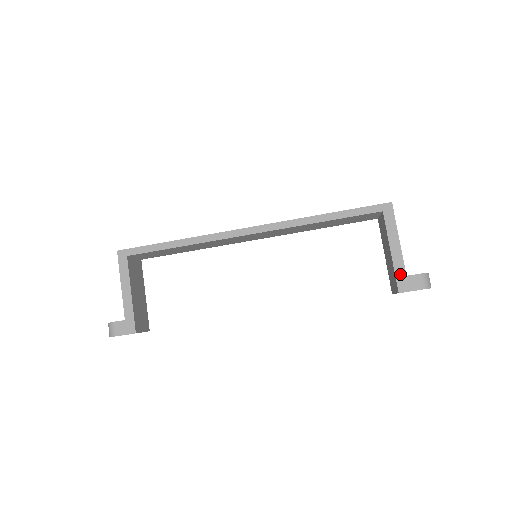
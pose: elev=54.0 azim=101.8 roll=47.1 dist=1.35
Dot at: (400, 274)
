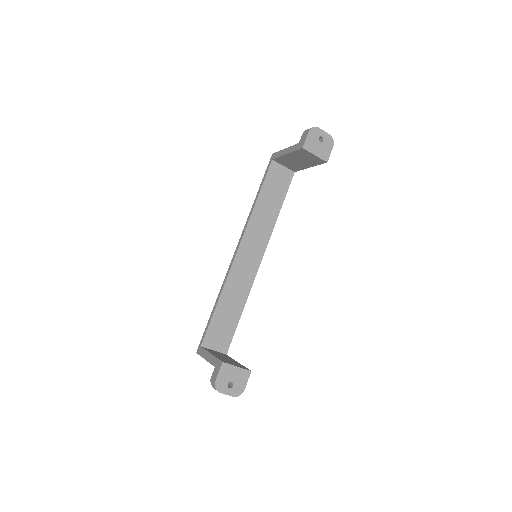
Dot at: (296, 147)
